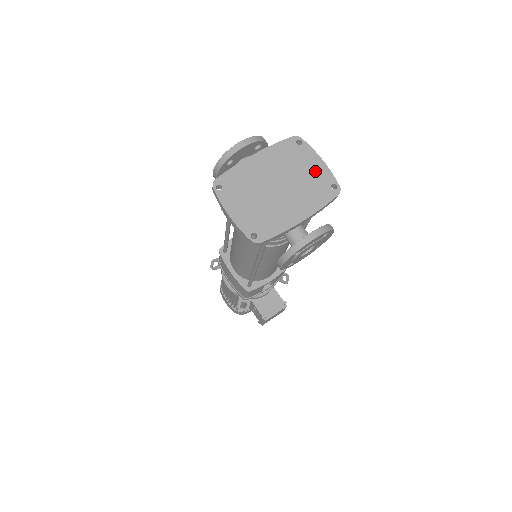
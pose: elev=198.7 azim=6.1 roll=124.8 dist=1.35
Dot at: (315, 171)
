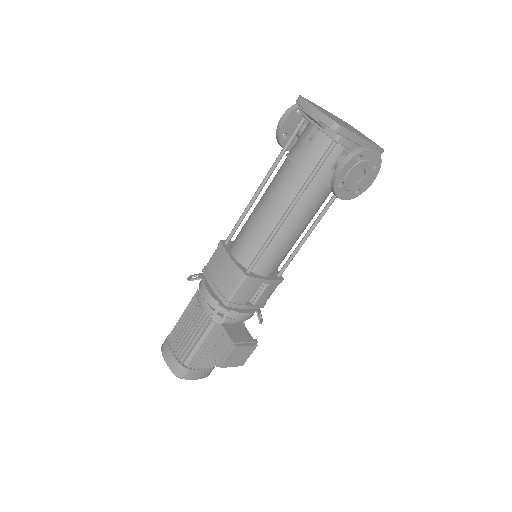
Dot at: (365, 136)
